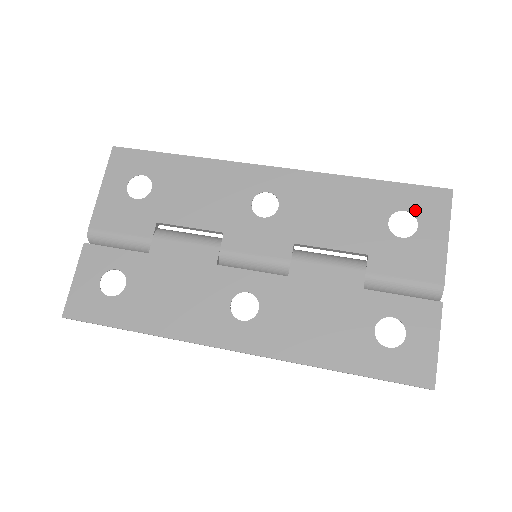
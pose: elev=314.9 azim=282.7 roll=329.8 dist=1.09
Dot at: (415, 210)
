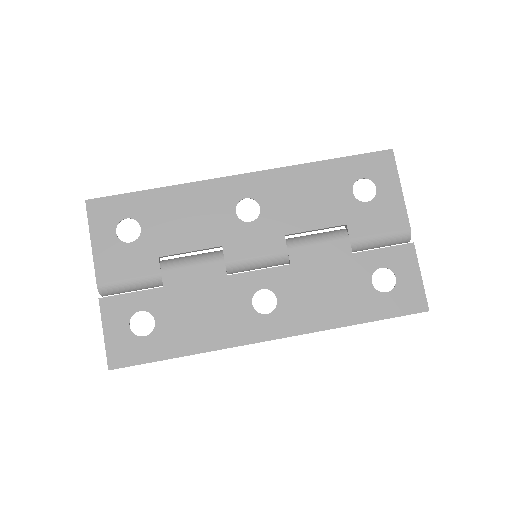
Dot at: (370, 175)
